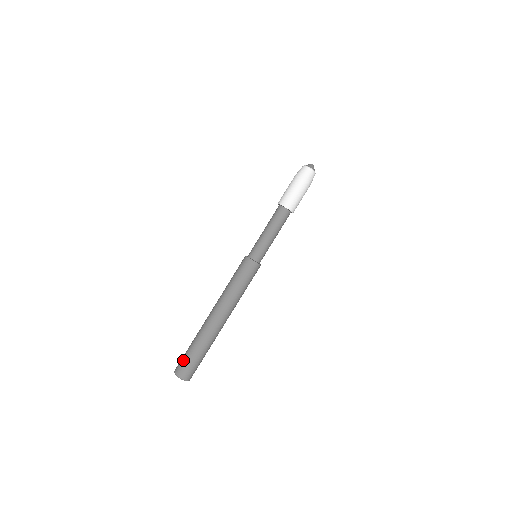
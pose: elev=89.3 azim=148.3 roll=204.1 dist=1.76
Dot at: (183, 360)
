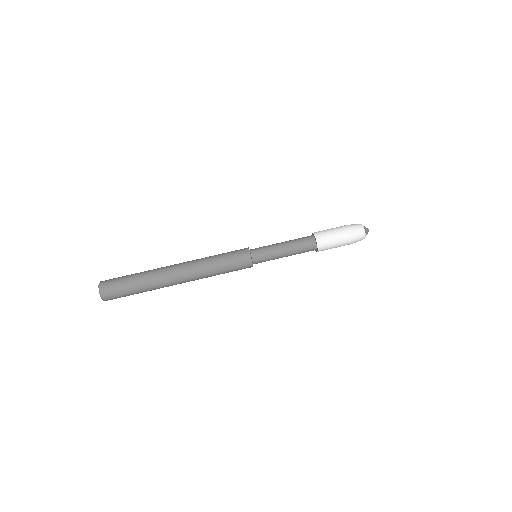
Dot at: (117, 279)
